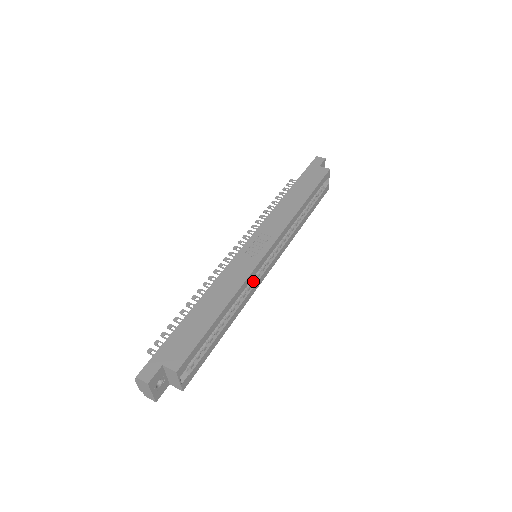
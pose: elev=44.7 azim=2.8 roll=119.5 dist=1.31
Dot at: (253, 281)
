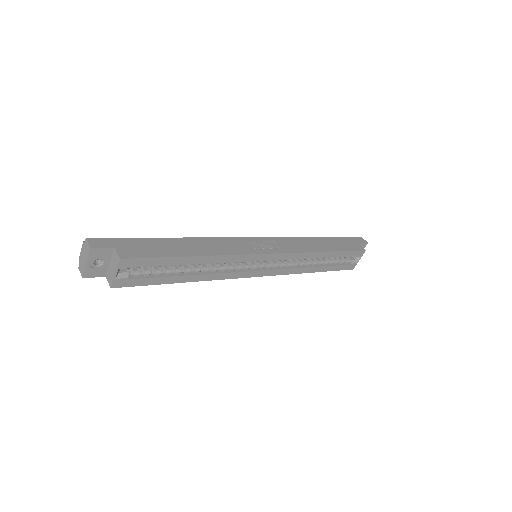
Dot at: (238, 267)
